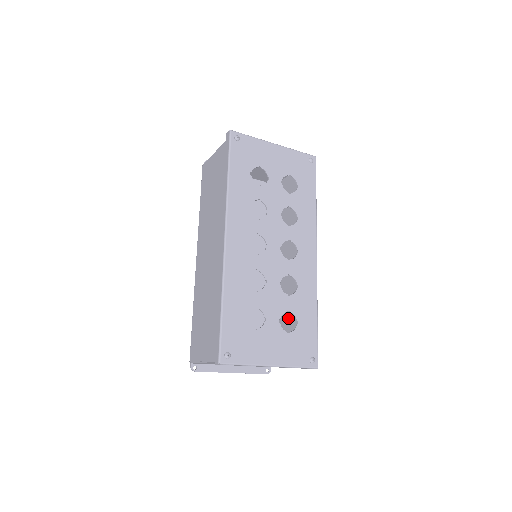
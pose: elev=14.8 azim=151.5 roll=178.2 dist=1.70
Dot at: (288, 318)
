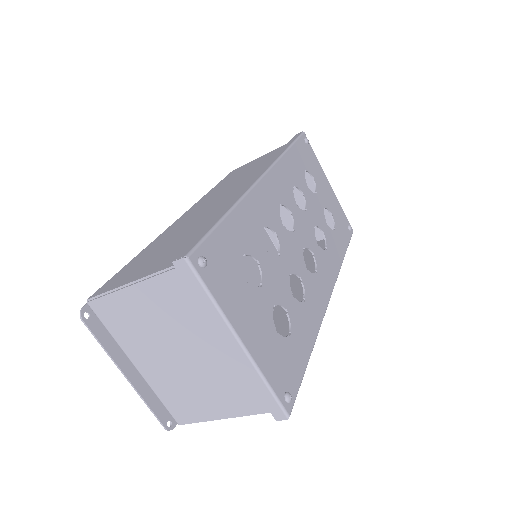
Dot at: occluded
